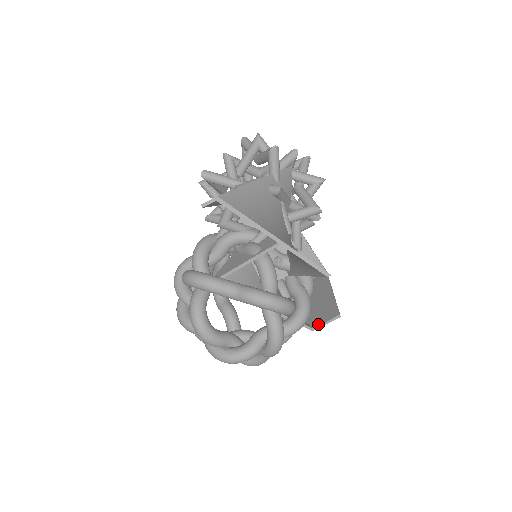
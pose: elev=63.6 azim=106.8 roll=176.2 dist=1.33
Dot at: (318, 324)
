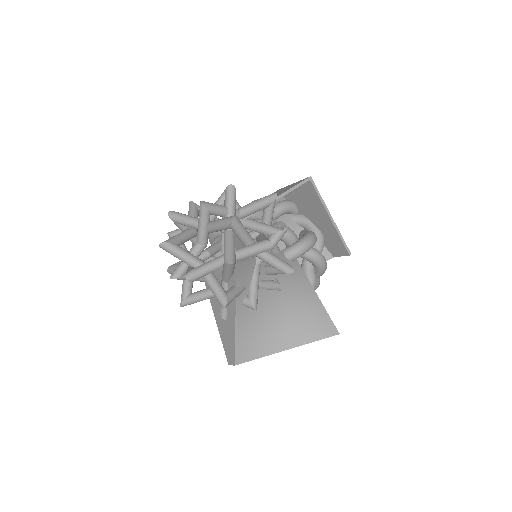
Dot at: (336, 255)
